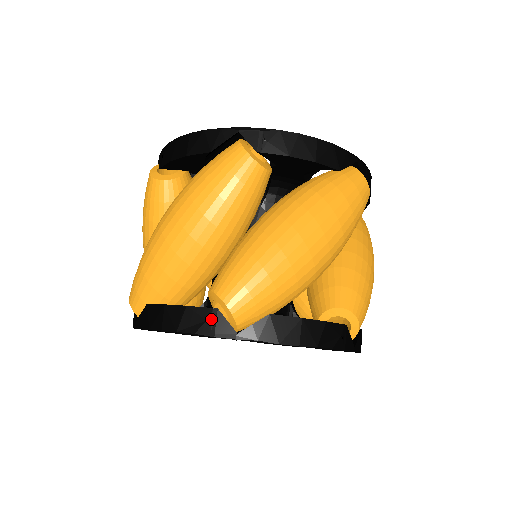
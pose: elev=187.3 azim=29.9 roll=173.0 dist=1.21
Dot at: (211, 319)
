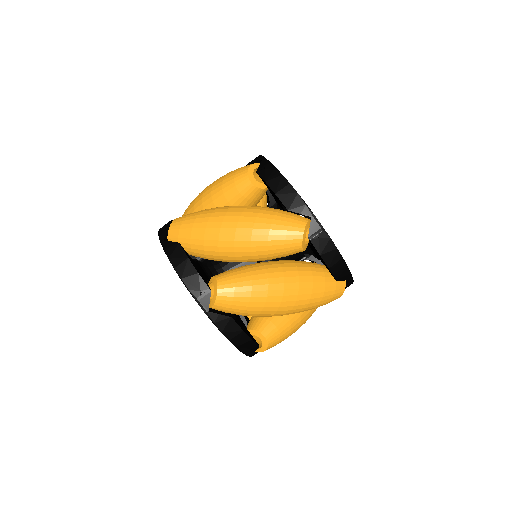
Dot at: (203, 293)
